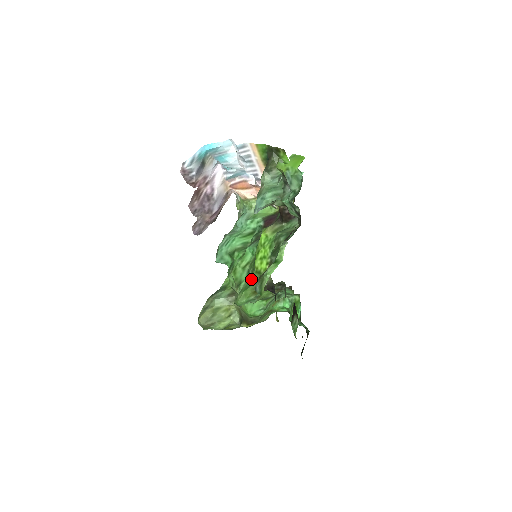
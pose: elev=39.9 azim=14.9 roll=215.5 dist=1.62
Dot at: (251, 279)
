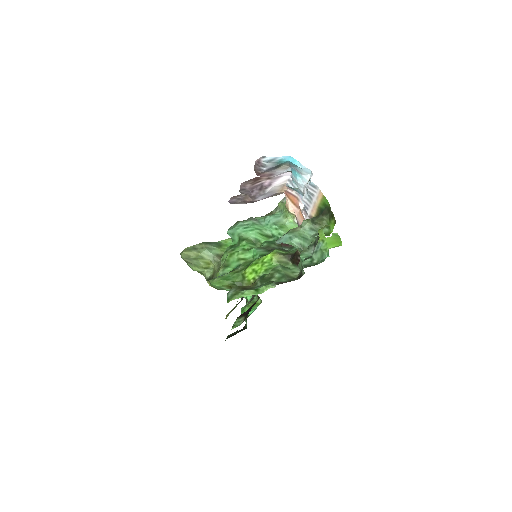
Dot at: (235, 275)
